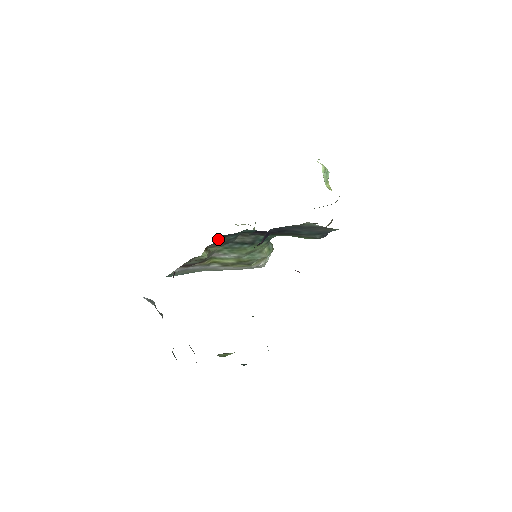
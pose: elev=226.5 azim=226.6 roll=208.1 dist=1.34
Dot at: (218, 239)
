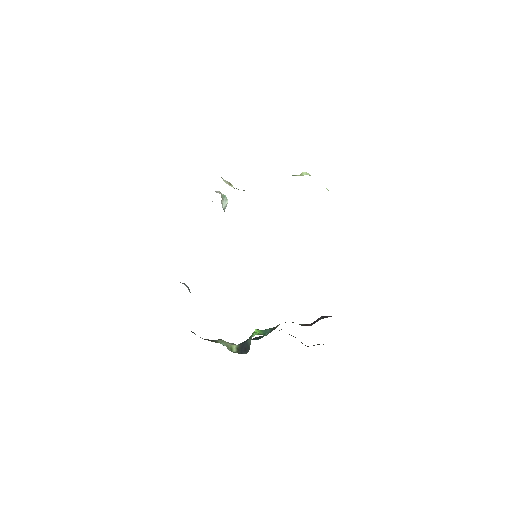
Dot at: occluded
